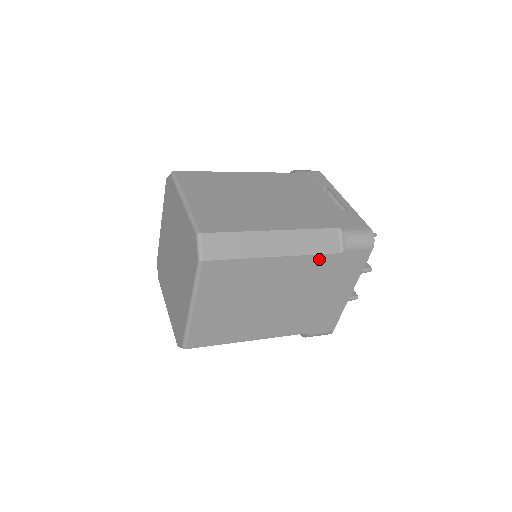
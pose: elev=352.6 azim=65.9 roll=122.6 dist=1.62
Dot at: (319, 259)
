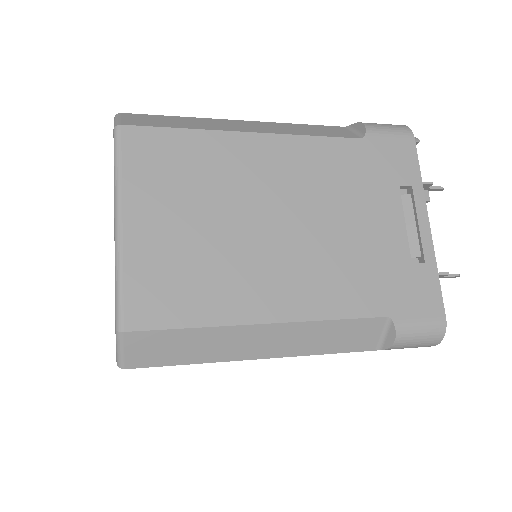
Dot at: occluded
